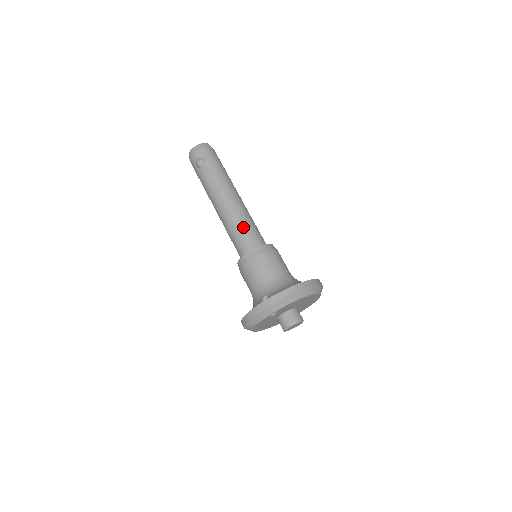
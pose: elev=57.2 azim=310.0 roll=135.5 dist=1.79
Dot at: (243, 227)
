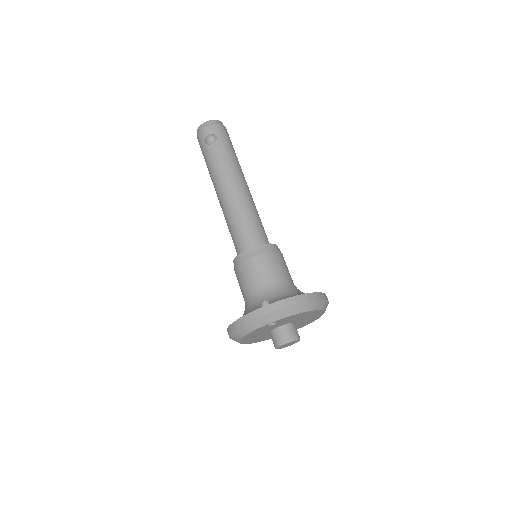
Dot at: (249, 219)
